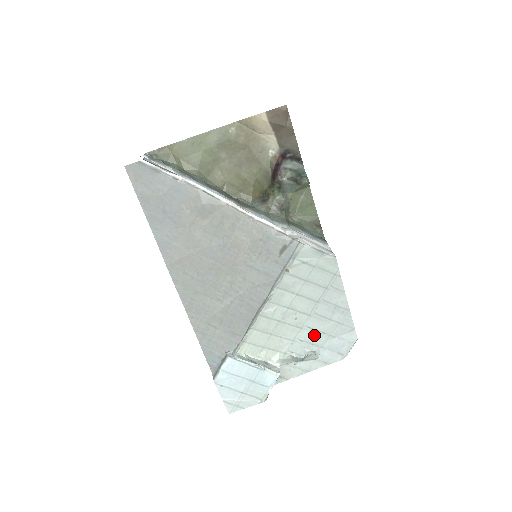
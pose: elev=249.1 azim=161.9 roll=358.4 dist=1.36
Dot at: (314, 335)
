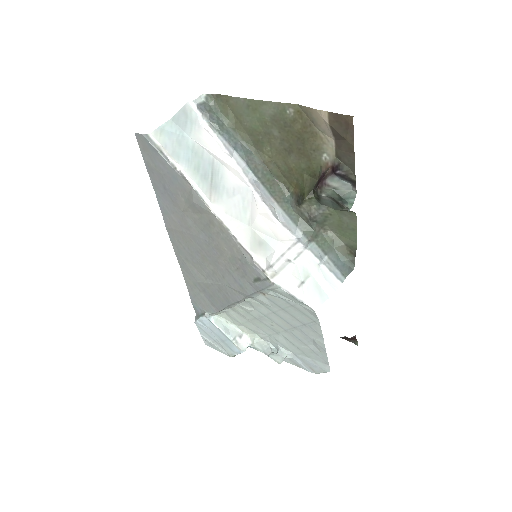
Dot at: (289, 344)
